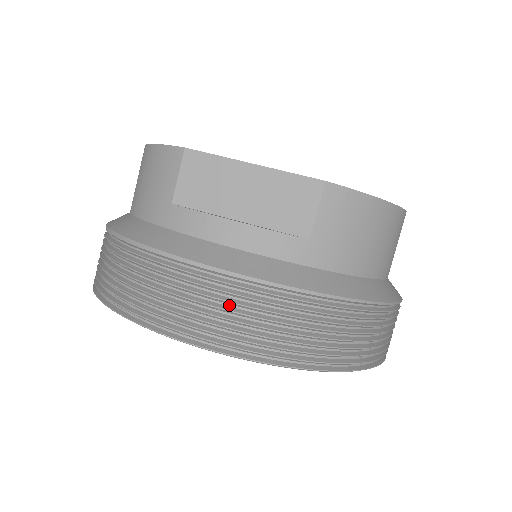
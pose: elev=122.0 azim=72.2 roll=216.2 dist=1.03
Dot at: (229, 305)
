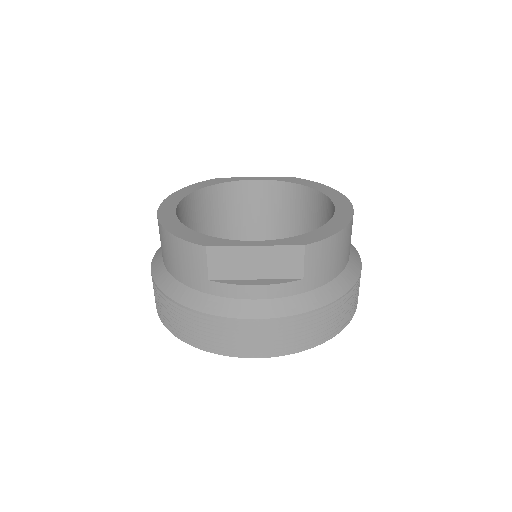
Dot at: (268, 333)
